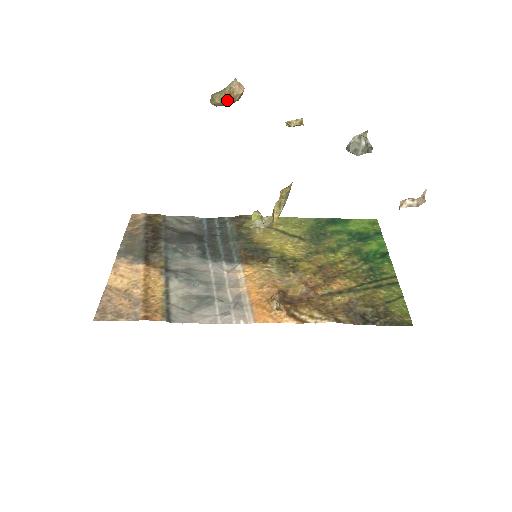
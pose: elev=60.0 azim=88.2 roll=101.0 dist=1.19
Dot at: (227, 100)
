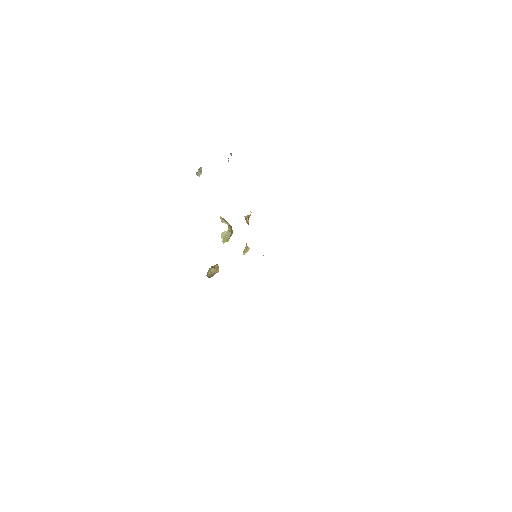
Dot at: (211, 268)
